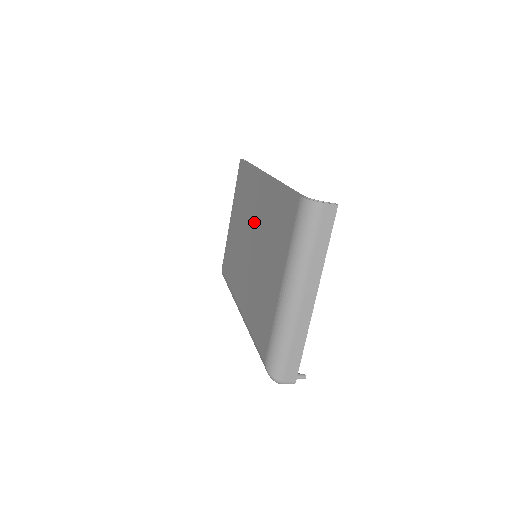
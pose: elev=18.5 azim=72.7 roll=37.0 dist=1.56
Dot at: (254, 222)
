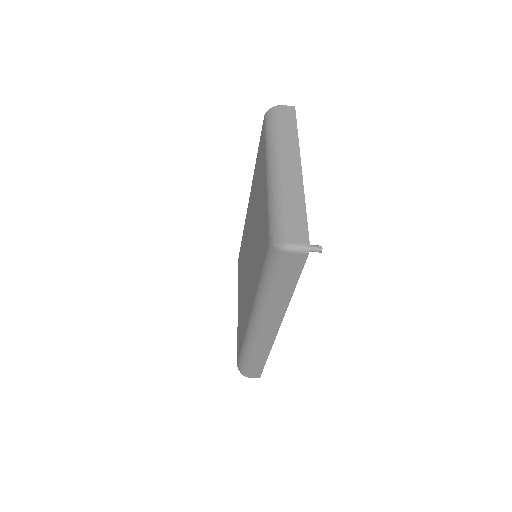
Dot at: (249, 235)
